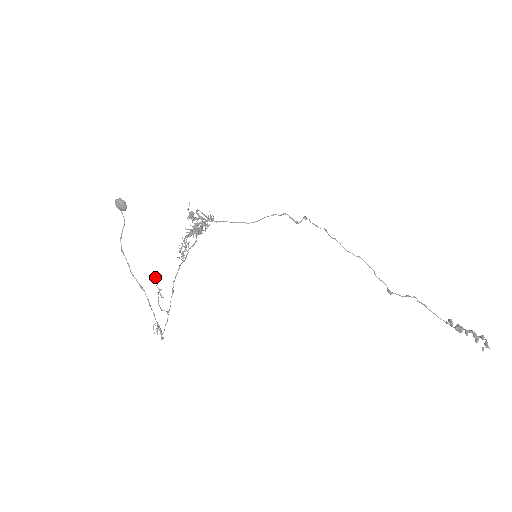
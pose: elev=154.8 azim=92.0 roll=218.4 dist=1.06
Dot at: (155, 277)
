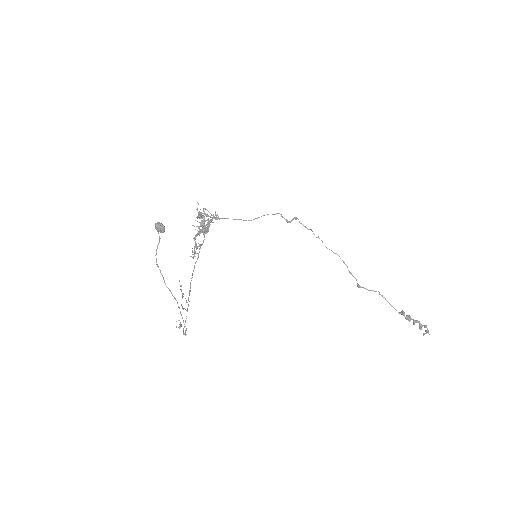
Dot at: occluded
